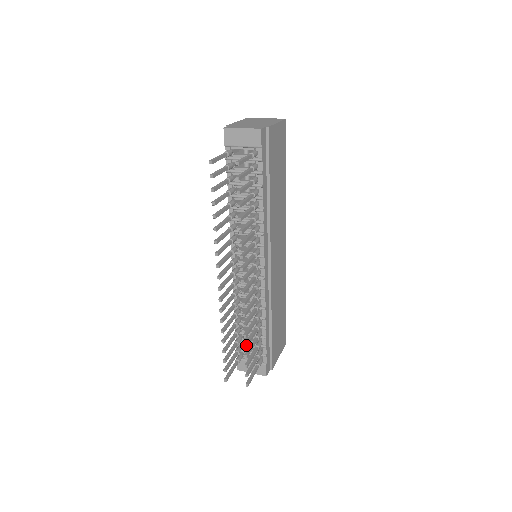
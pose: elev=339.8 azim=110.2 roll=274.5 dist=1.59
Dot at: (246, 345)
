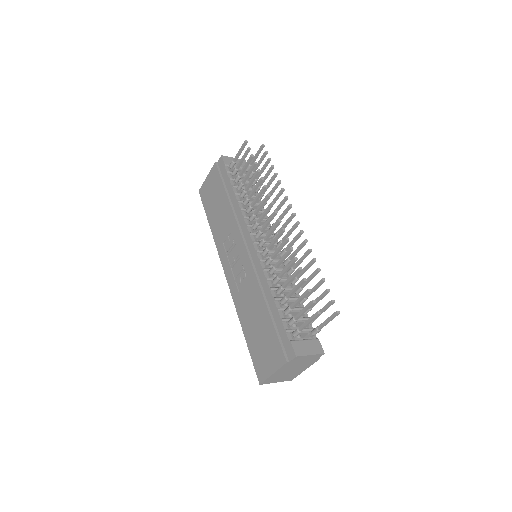
Dot at: (319, 268)
